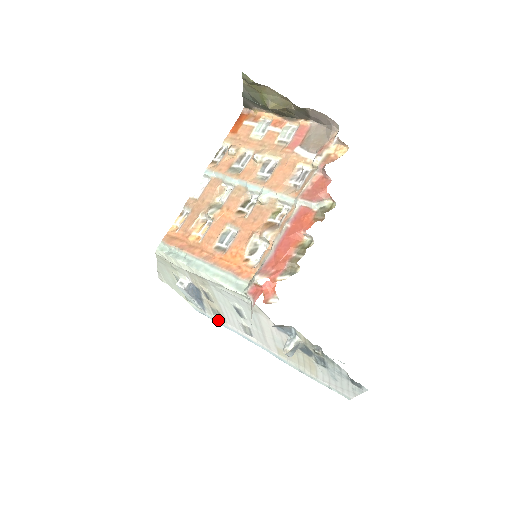
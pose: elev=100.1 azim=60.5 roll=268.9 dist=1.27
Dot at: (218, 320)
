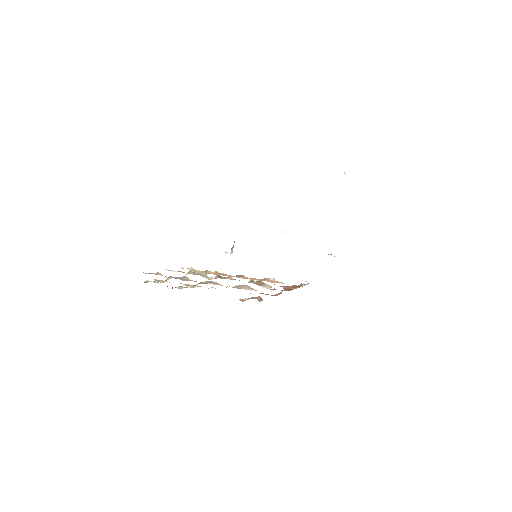
Dot at: occluded
